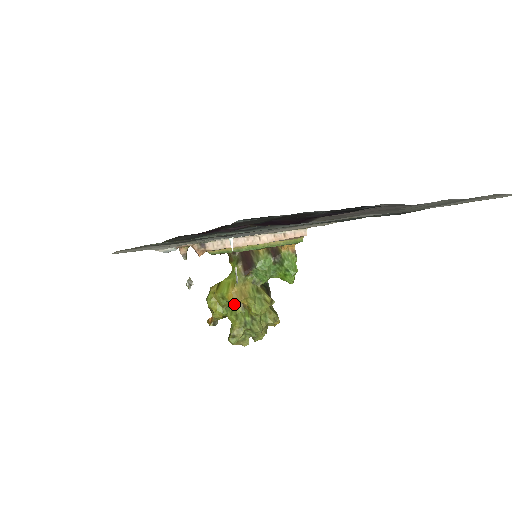
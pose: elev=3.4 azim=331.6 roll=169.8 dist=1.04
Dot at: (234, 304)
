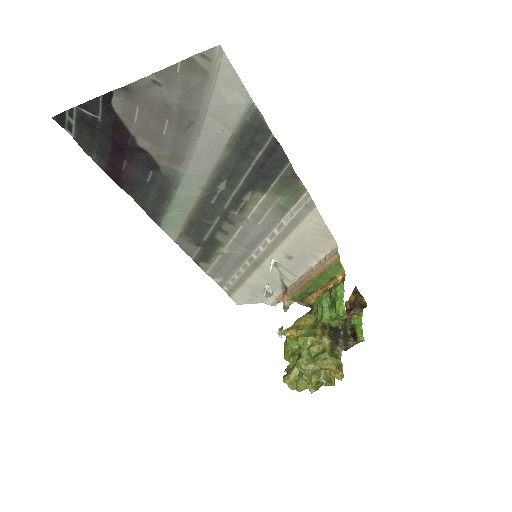
Dot at: occluded
